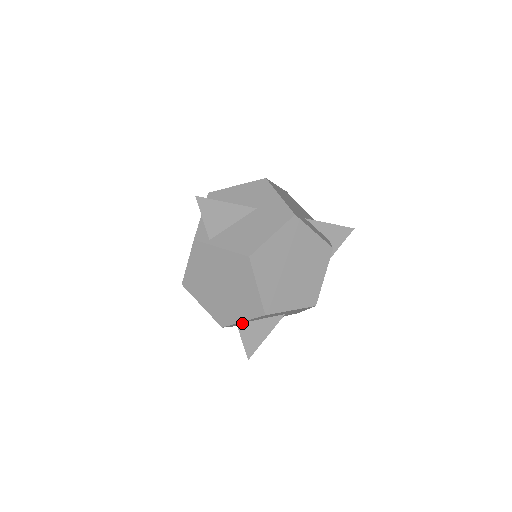
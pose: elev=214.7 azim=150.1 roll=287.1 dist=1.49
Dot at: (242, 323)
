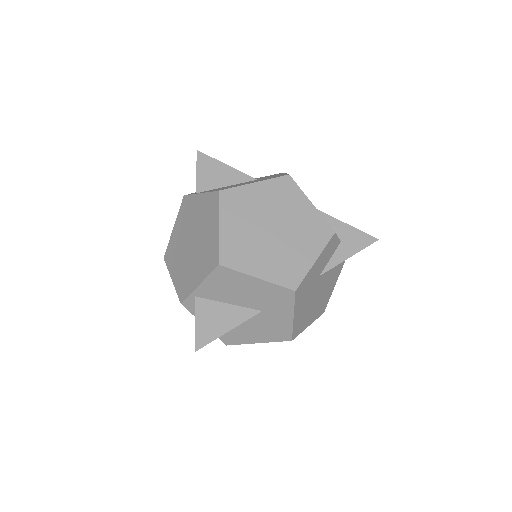
Dot at: (203, 298)
